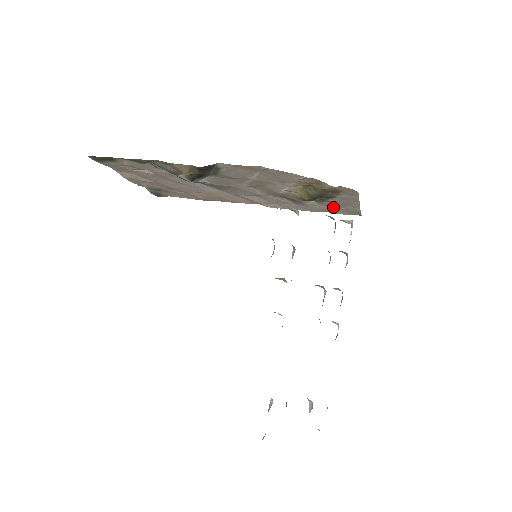
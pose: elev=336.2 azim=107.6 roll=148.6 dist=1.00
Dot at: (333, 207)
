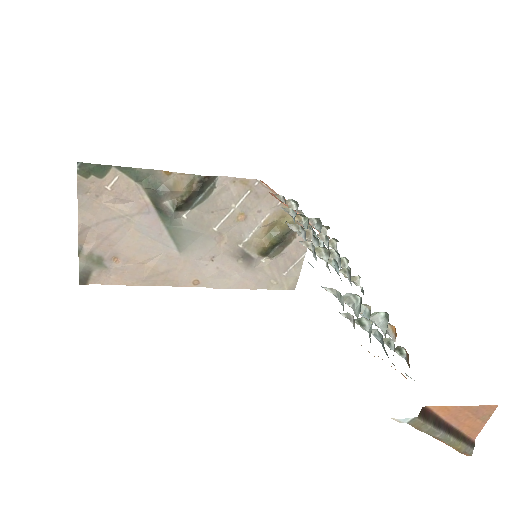
Dot at: (277, 273)
